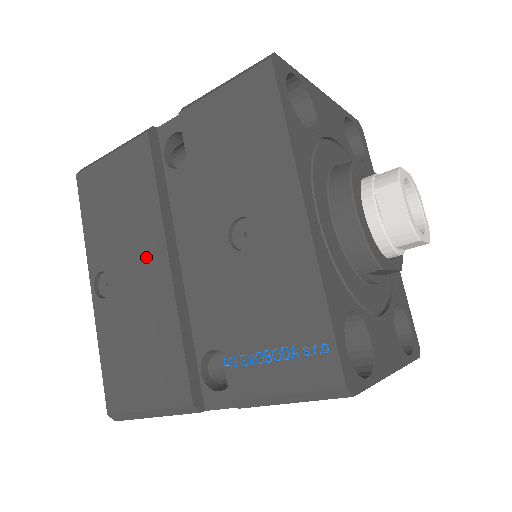
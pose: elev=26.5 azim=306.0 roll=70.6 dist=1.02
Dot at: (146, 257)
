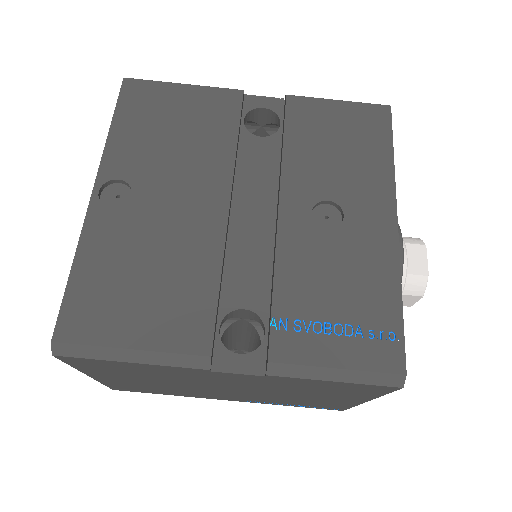
Dot at: (198, 190)
